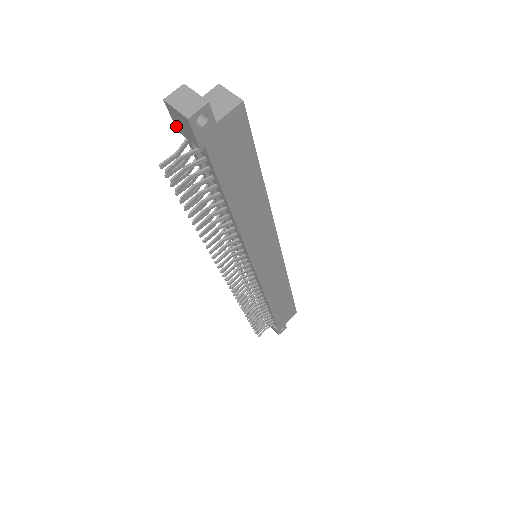
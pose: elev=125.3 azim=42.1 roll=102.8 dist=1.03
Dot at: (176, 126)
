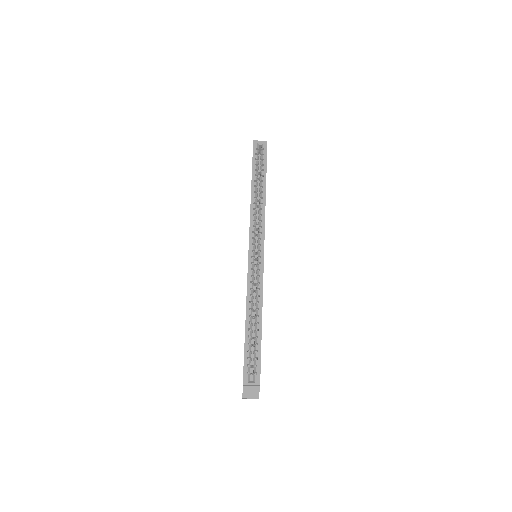
Dot at: occluded
